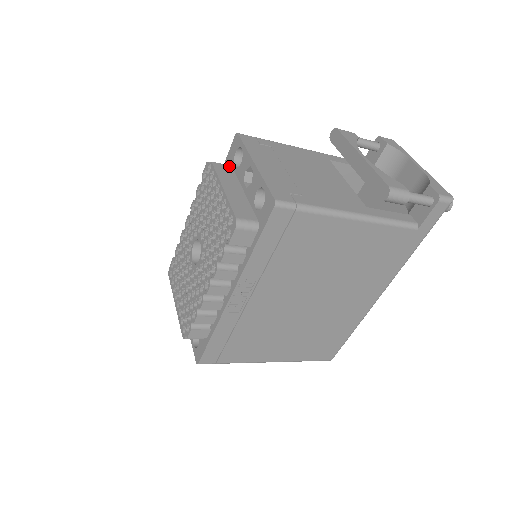
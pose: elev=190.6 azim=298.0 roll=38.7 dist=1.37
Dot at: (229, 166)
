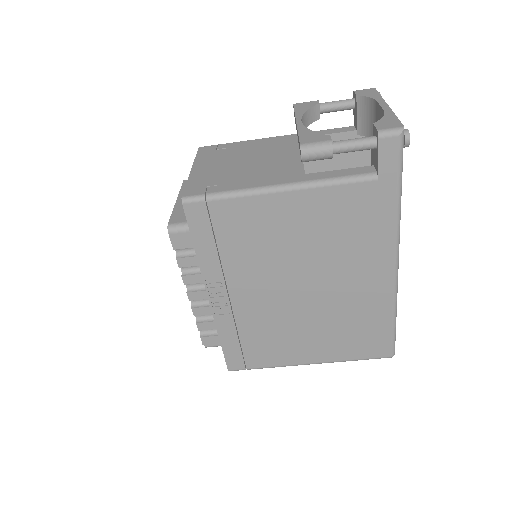
Dot at: occluded
